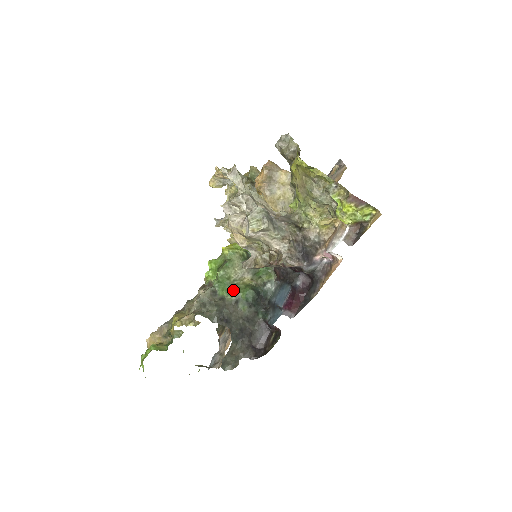
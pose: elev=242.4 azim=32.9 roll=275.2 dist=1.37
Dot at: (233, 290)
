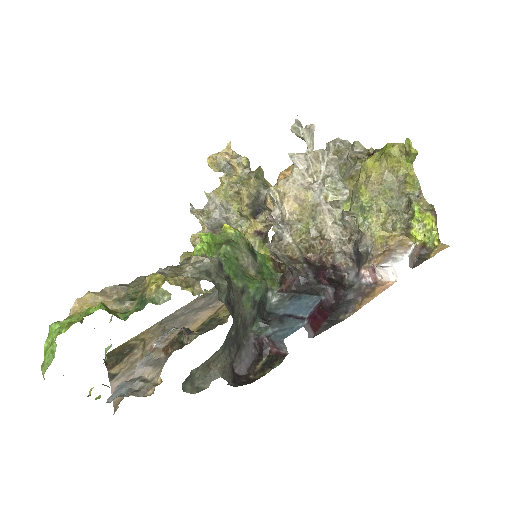
Dot at: (241, 275)
